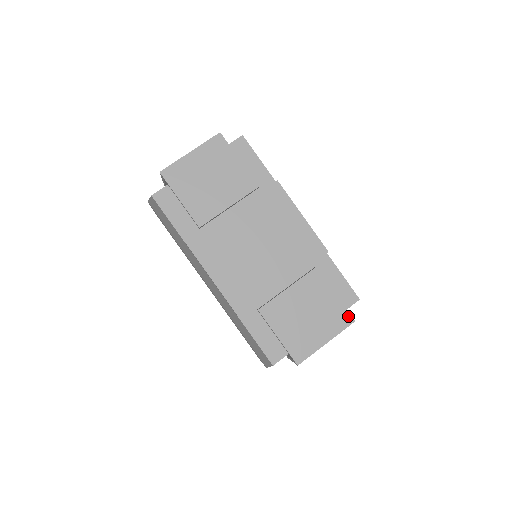
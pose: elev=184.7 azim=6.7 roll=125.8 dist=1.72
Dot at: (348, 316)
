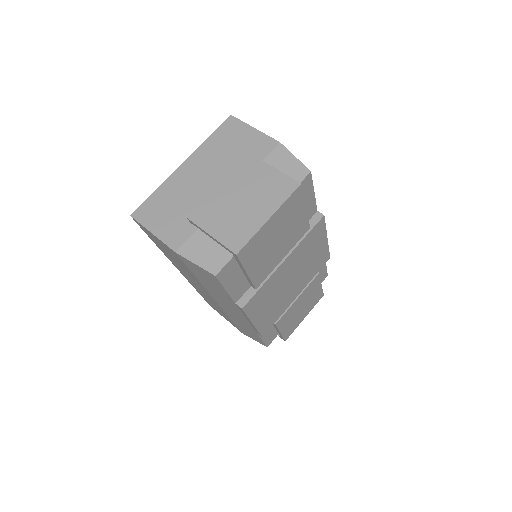
Dot at: (322, 294)
